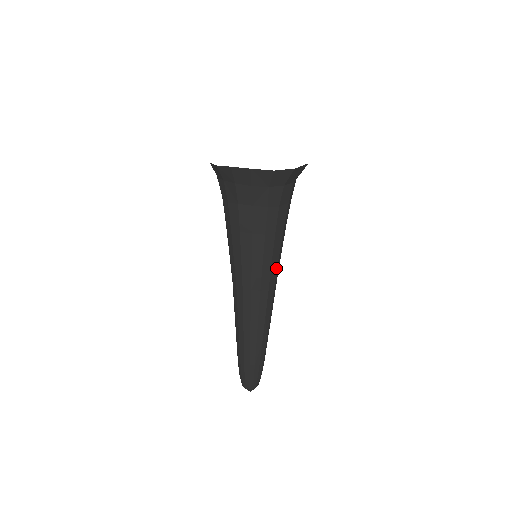
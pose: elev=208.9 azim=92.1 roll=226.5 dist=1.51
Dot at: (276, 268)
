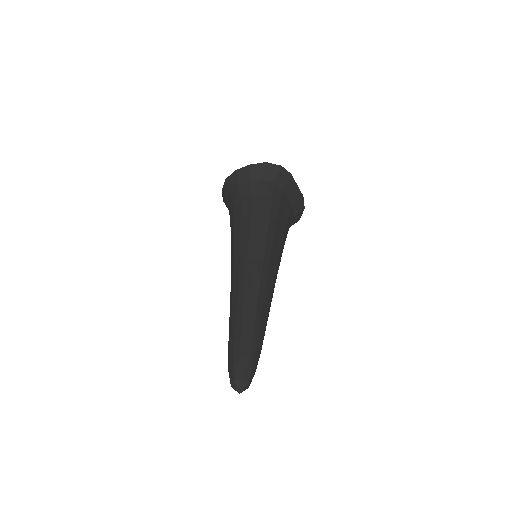
Dot at: (264, 245)
